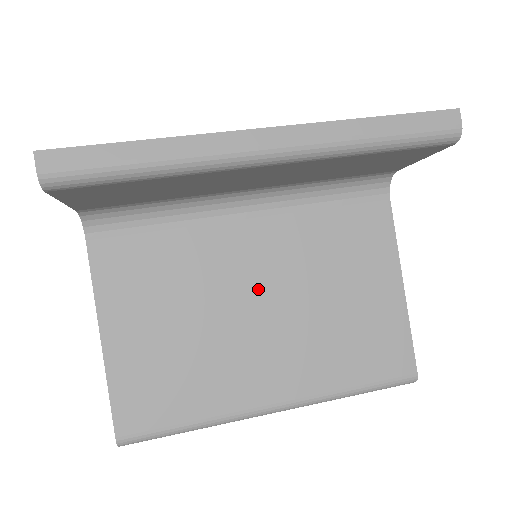
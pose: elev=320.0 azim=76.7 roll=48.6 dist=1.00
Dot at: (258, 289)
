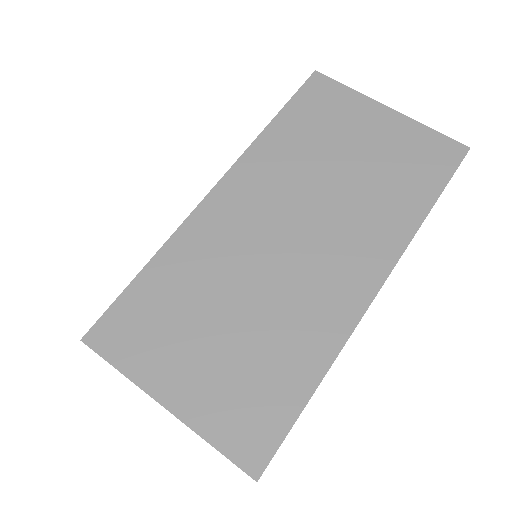
Dot at: occluded
